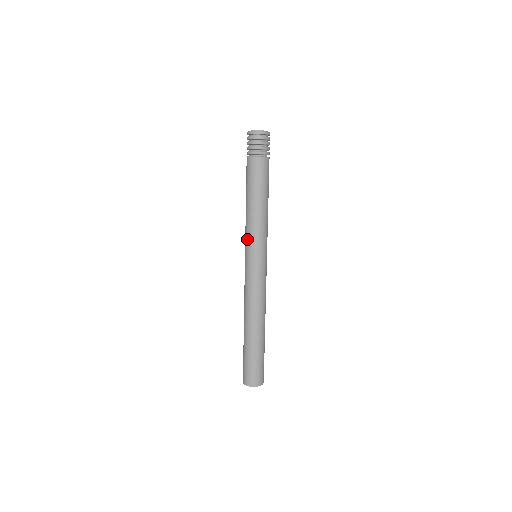
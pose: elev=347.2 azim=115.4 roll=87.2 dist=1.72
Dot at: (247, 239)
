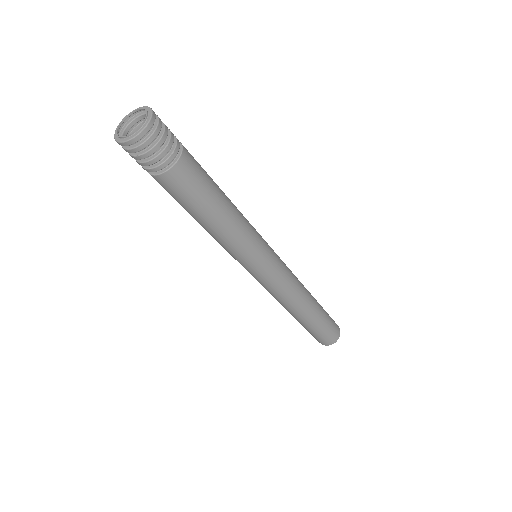
Dot at: occluded
